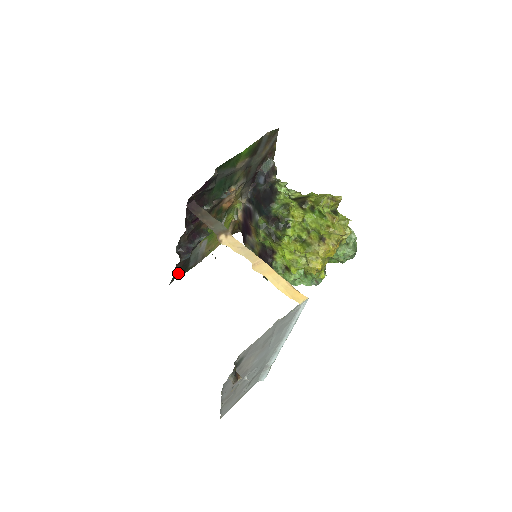
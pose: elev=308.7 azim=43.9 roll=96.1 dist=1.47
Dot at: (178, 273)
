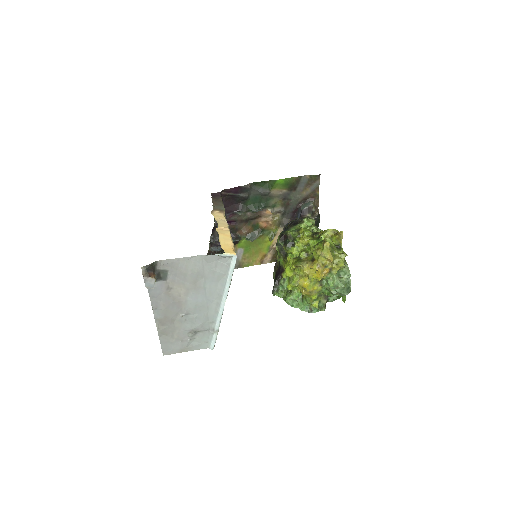
Dot at: occluded
